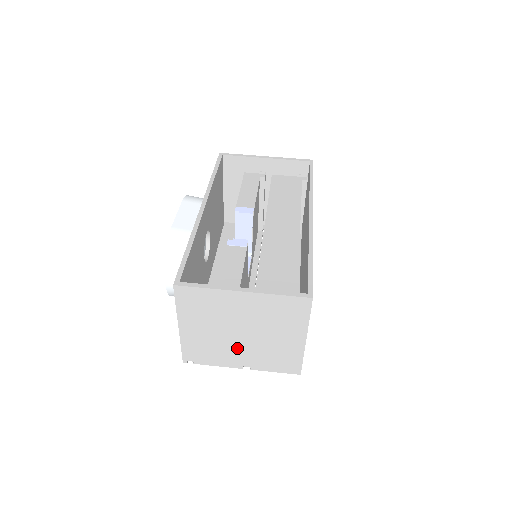
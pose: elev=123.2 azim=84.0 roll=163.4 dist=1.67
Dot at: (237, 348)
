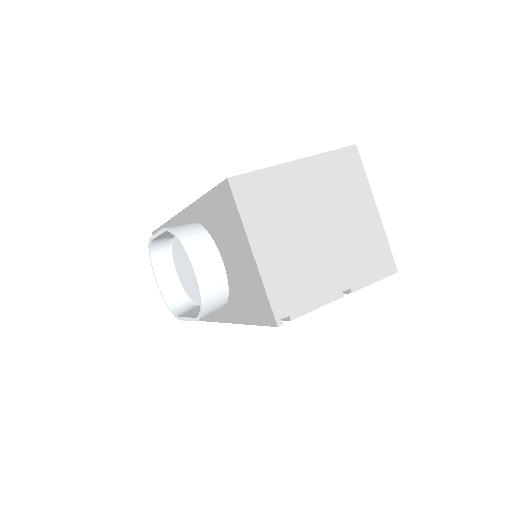
Dot at: (324, 259)
